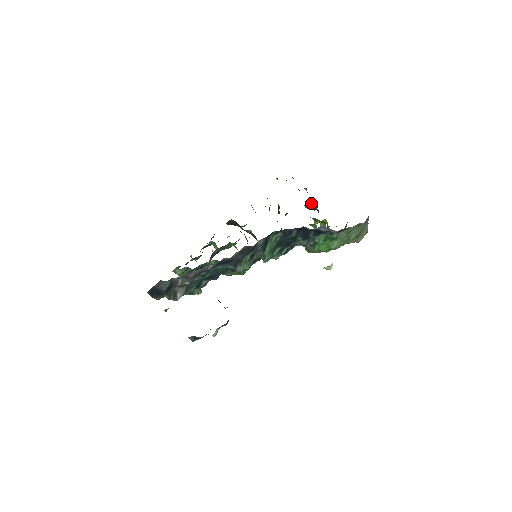
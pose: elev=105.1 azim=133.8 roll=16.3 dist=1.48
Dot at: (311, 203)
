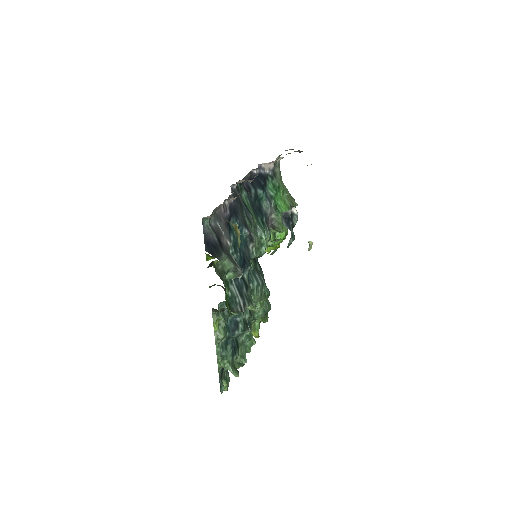
Dot at: occluded
